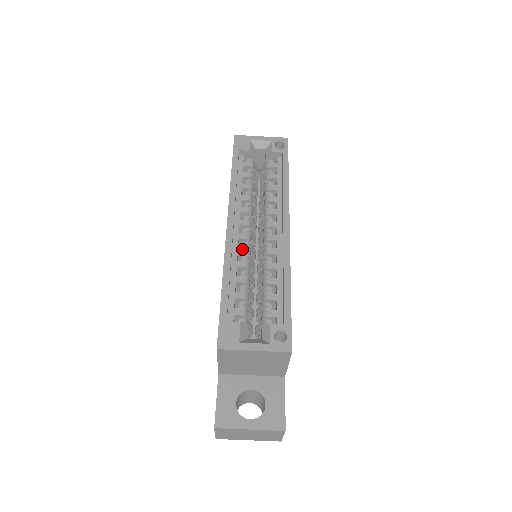
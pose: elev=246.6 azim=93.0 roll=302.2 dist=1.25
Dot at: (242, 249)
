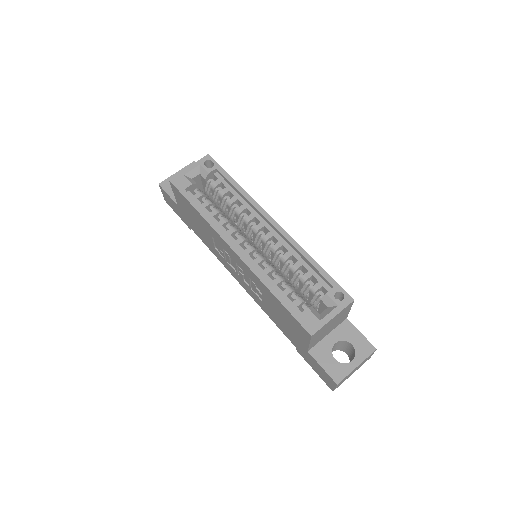
Dot at: (258, 260)
